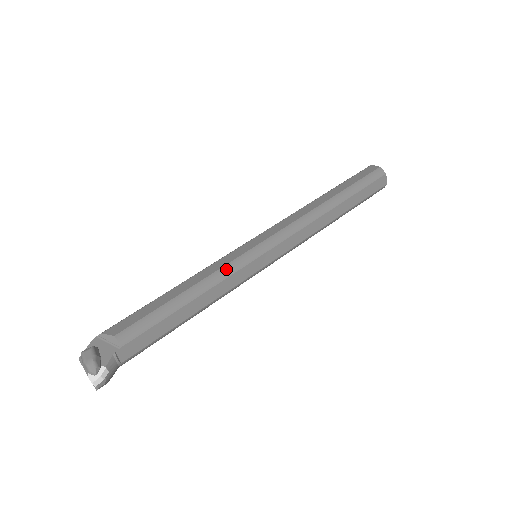
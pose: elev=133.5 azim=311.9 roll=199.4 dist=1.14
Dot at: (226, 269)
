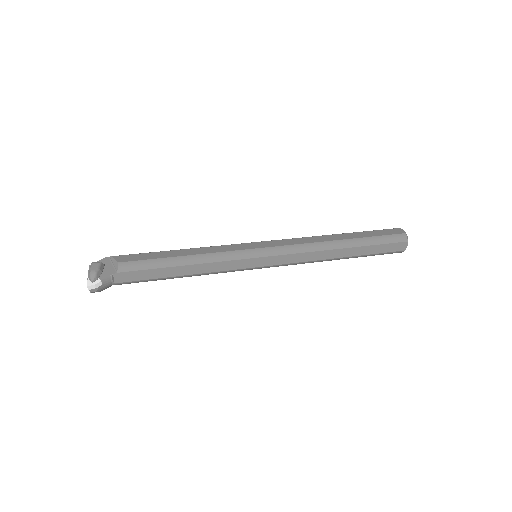
Dot at: (223, 255)
